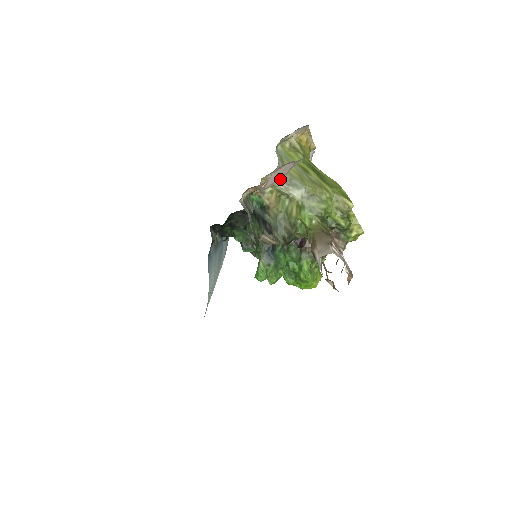
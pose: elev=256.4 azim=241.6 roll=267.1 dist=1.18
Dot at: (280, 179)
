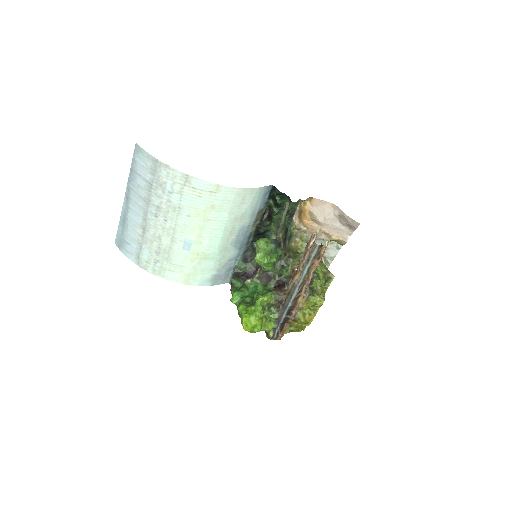
Dot at: (320, 219)
